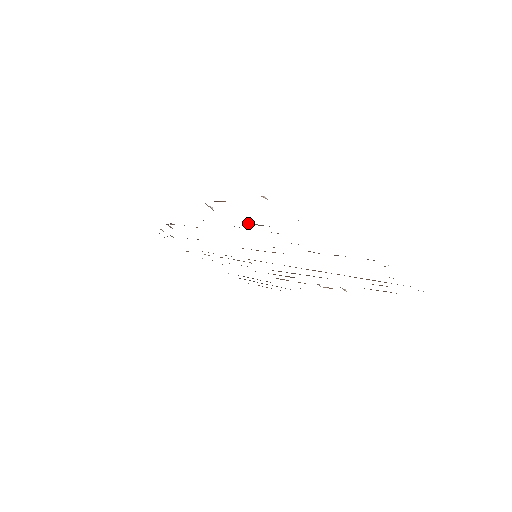
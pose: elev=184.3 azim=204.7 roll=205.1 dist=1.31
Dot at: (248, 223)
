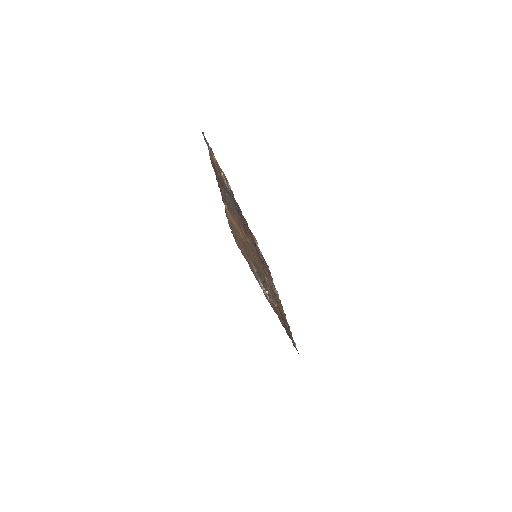
Dot at: occluded
